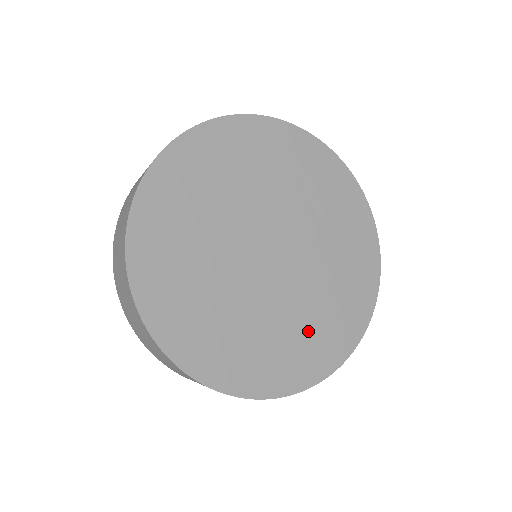
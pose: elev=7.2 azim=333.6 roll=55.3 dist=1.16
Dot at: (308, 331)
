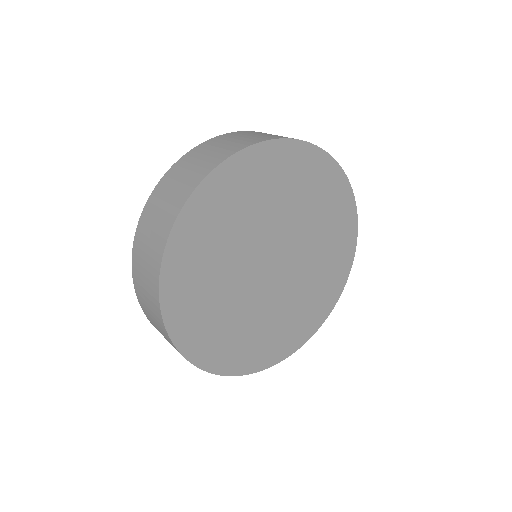
Dot at: (263, 334)
